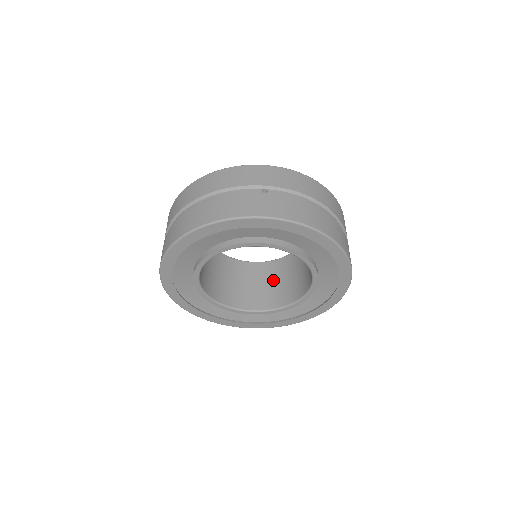
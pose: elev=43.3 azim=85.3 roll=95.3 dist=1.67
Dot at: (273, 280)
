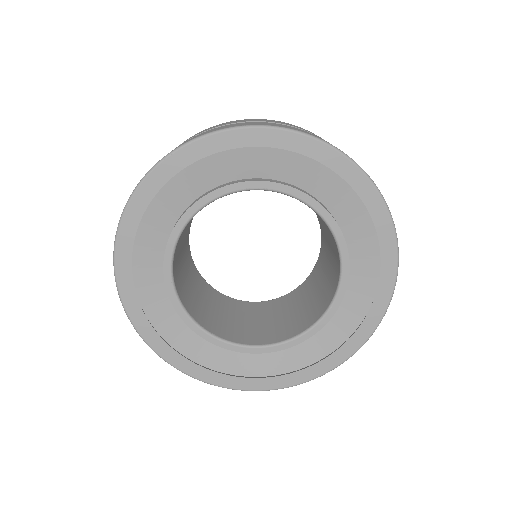
Dot at: (301, 303)
